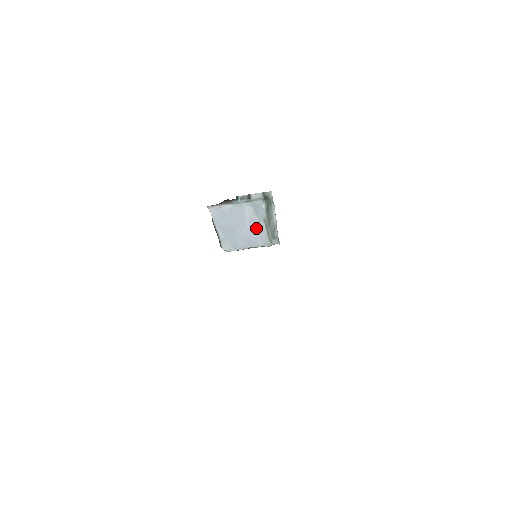
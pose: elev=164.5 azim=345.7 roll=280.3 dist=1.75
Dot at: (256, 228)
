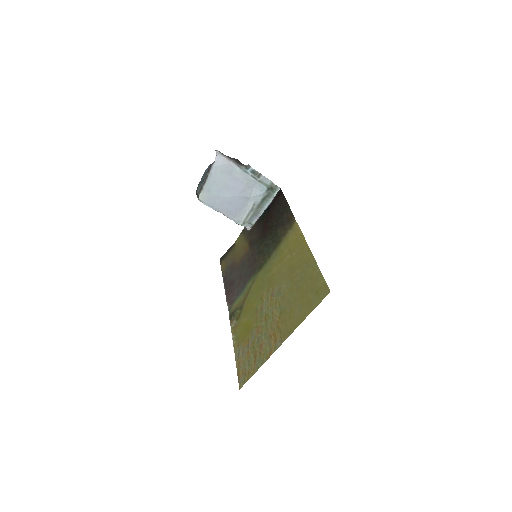
Dot at: (242, 204)
